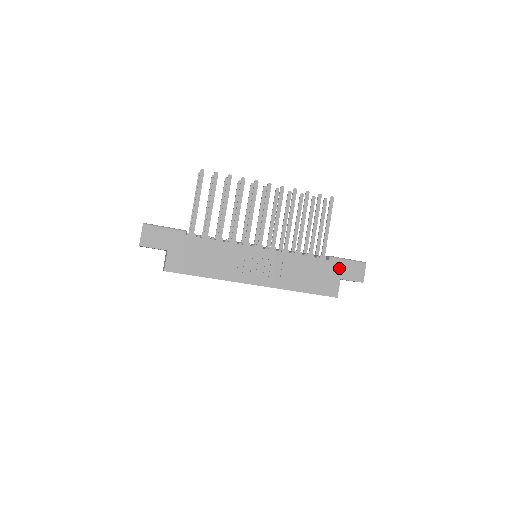
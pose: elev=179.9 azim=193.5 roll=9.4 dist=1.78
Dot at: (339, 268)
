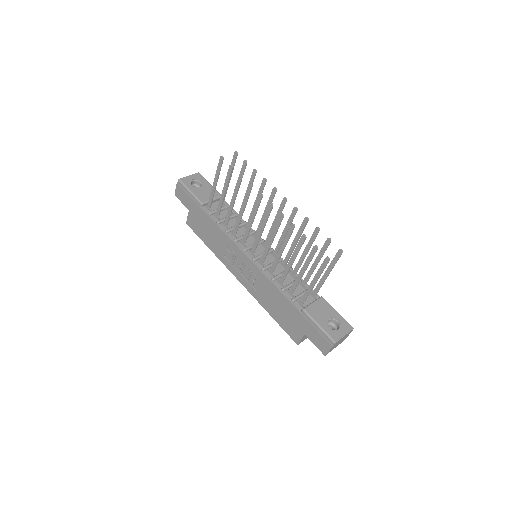
Dot at: (306, 325)
